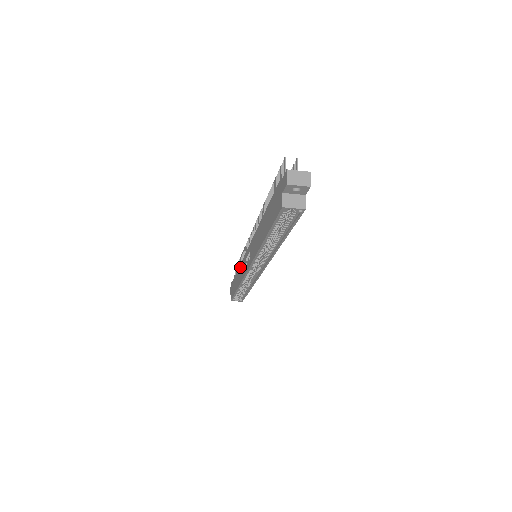
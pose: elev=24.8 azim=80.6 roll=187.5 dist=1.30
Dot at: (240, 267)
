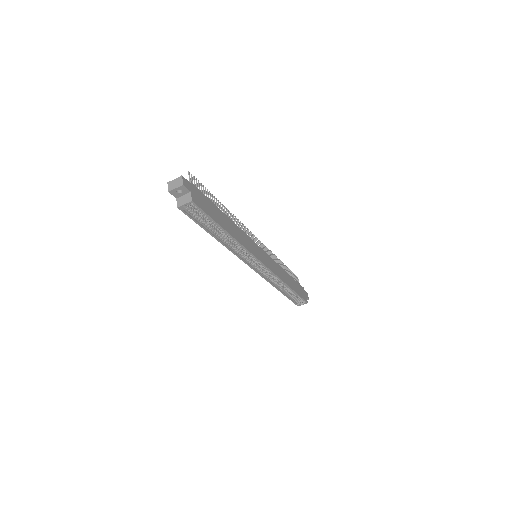
Dot at: occluded
